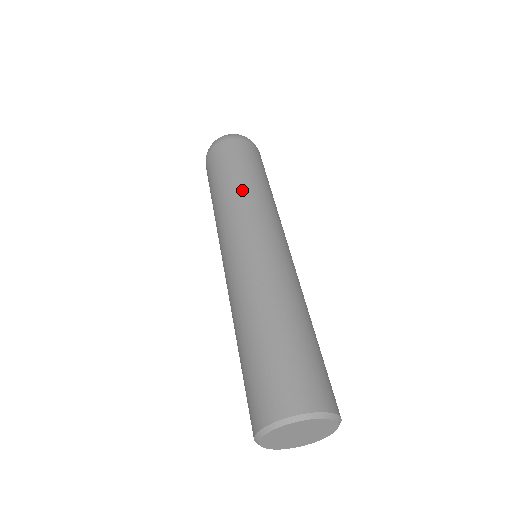
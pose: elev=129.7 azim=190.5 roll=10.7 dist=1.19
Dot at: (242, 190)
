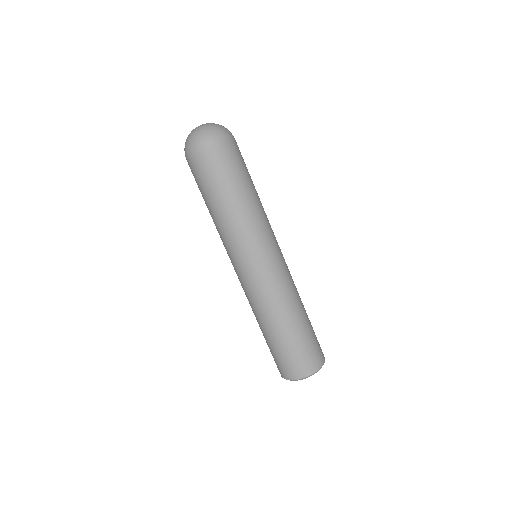
Dot at: (241, 216)
